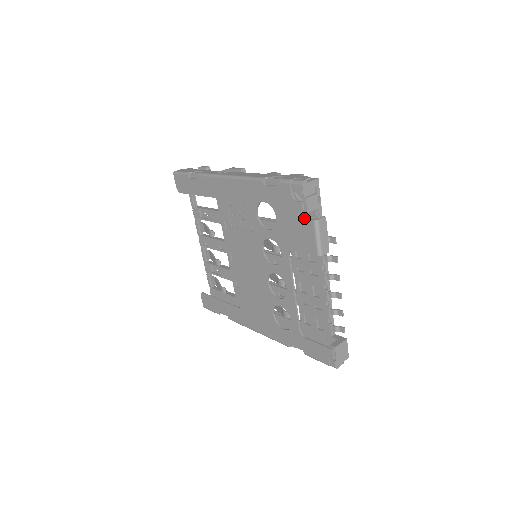
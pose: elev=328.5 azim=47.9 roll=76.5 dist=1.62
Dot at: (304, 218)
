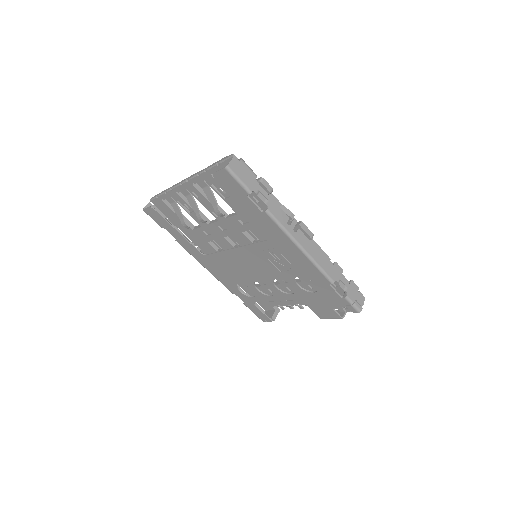
Dot at: (336, 313)
